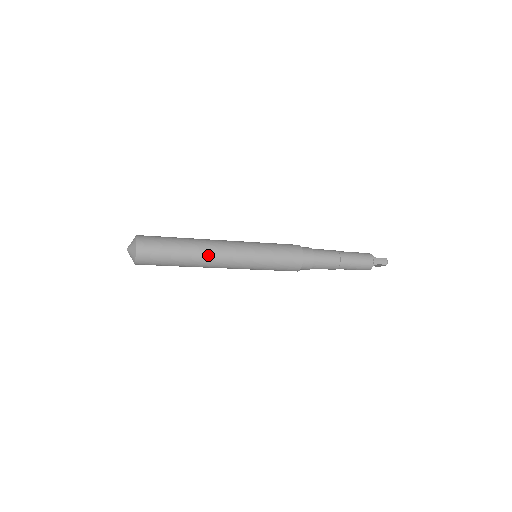
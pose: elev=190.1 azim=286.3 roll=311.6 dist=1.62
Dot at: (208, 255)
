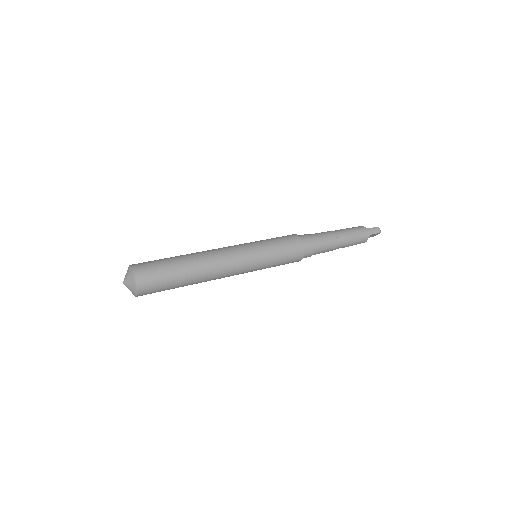
Dot at: (211, 267)
